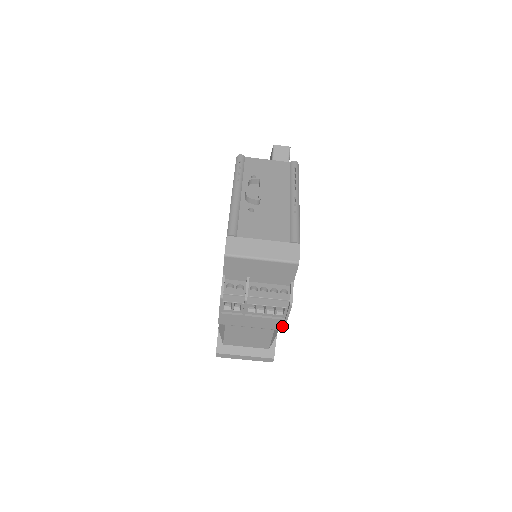
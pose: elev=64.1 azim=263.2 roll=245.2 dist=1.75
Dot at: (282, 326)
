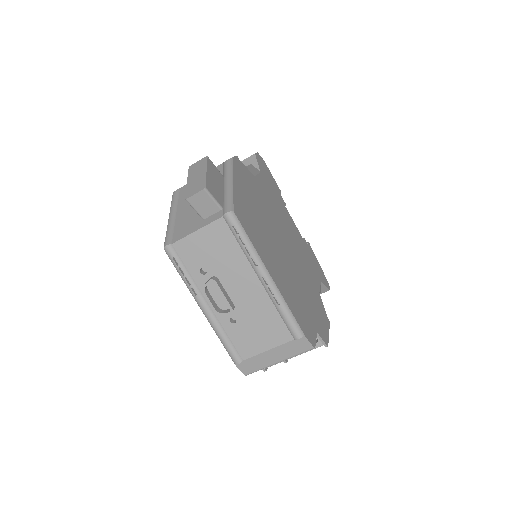
Dot at: occluded
